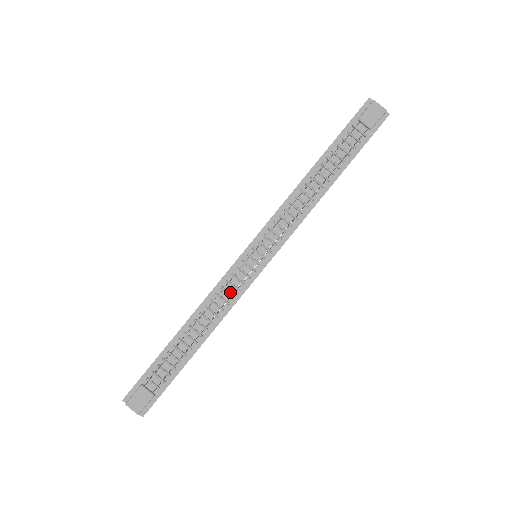
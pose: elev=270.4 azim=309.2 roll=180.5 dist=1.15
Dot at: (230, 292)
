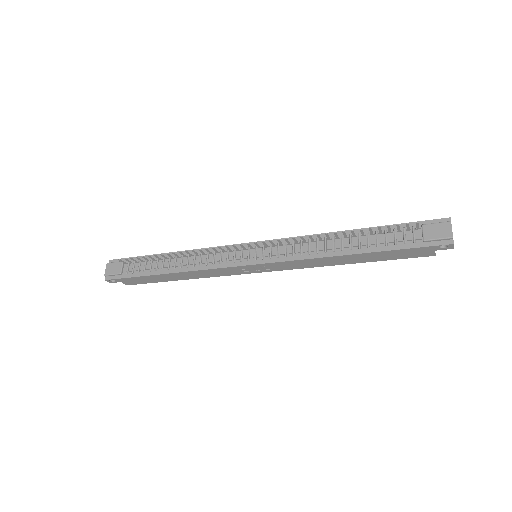
Dot at: (215, 259)
